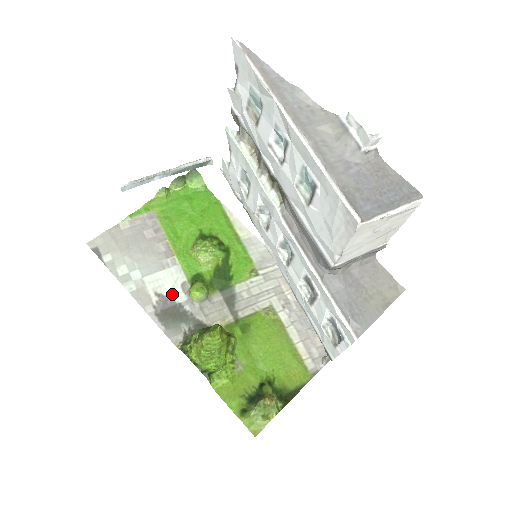
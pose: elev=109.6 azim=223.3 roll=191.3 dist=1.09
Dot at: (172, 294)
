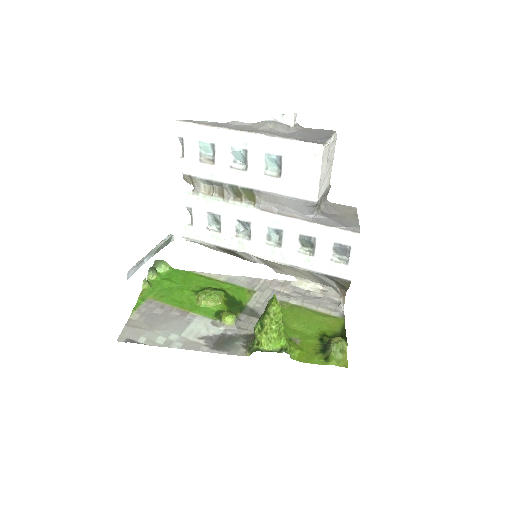
Dot at: (211, 332)
